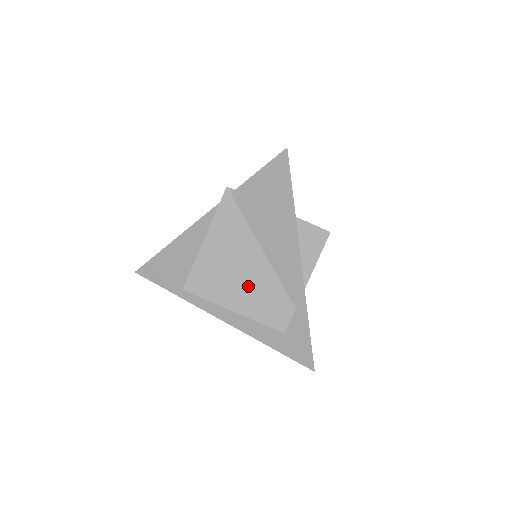
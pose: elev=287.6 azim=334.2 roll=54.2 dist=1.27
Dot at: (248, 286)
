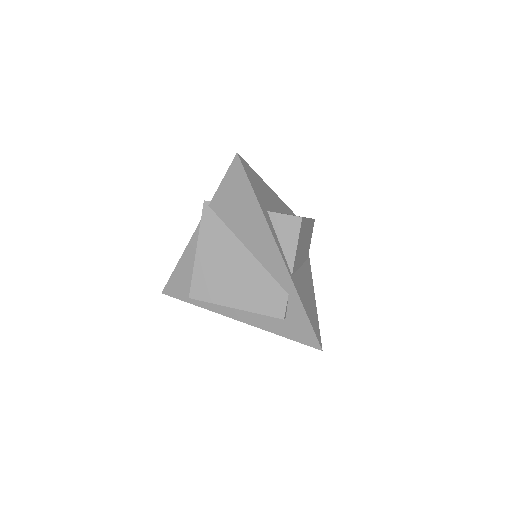
Dot at: (242, 283)
